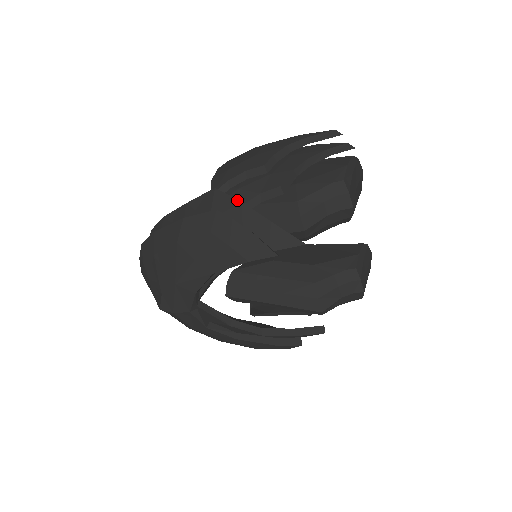
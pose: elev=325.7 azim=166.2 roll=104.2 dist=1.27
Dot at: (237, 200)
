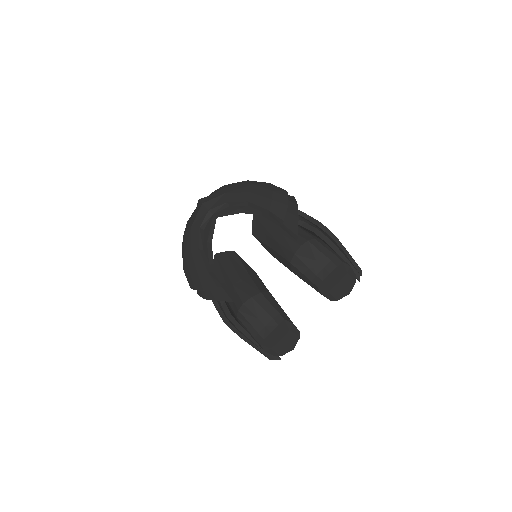
Dot at: occluded
